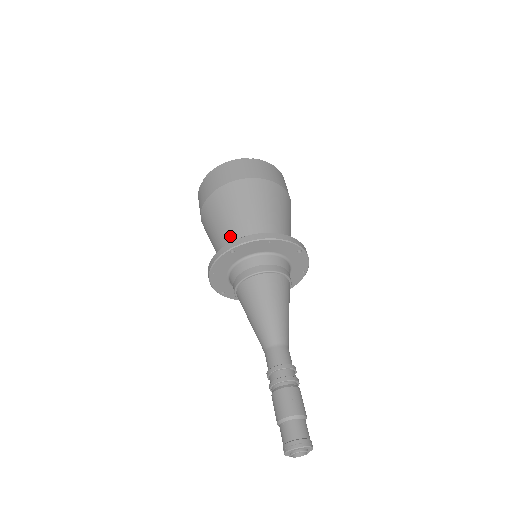
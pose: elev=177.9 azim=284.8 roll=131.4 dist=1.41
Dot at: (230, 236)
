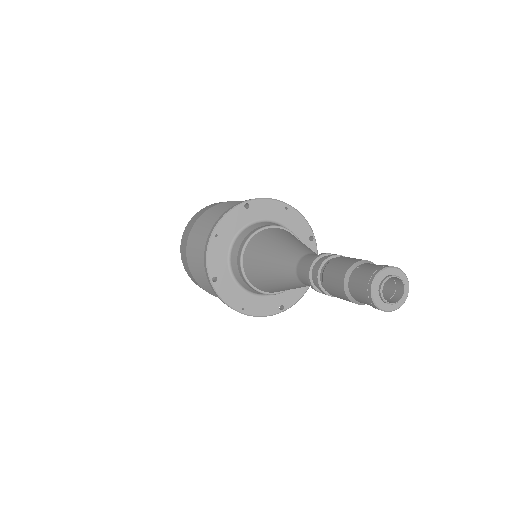
Dot at: occluded
